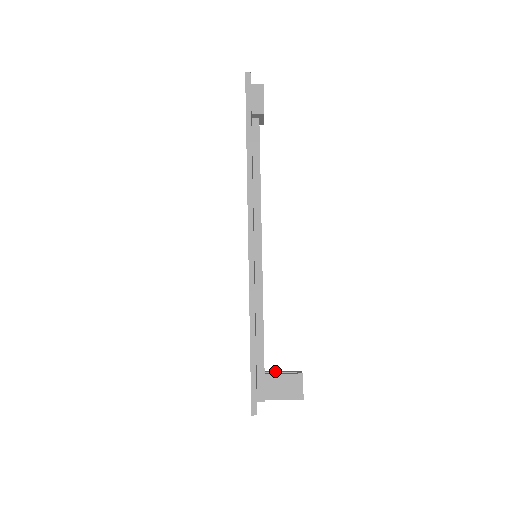
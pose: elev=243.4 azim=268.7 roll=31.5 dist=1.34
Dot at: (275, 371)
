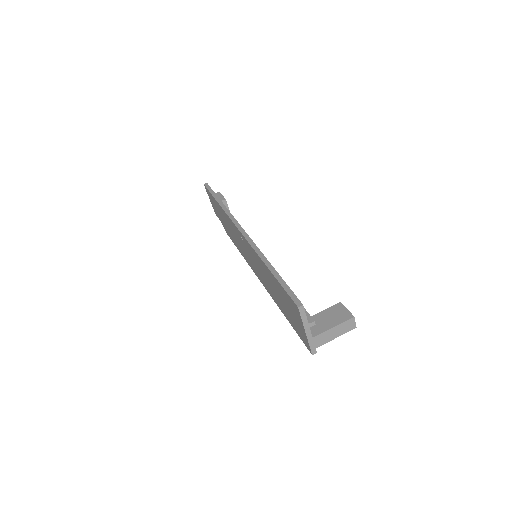
Dot at: occluded
